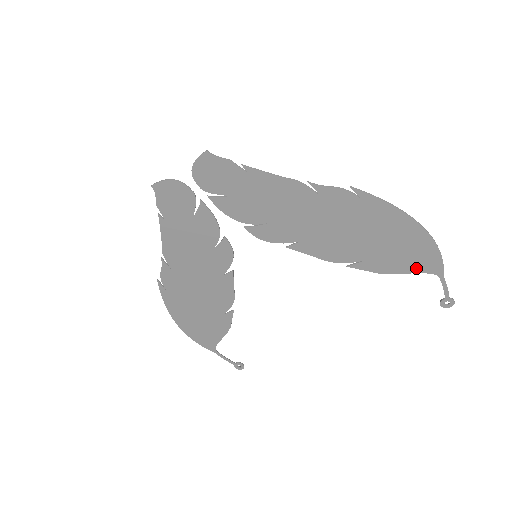
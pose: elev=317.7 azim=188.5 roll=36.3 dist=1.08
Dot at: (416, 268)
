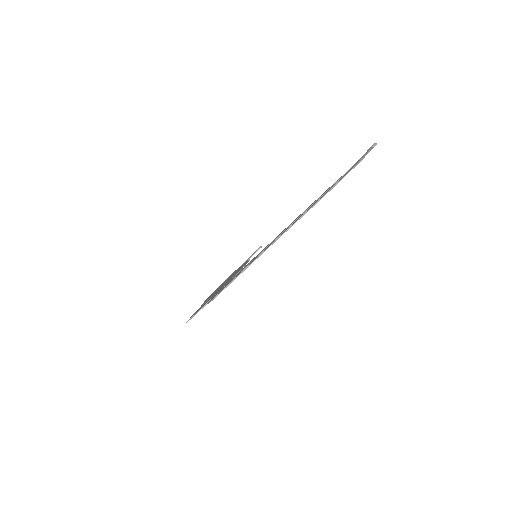
Dot at: occluded
